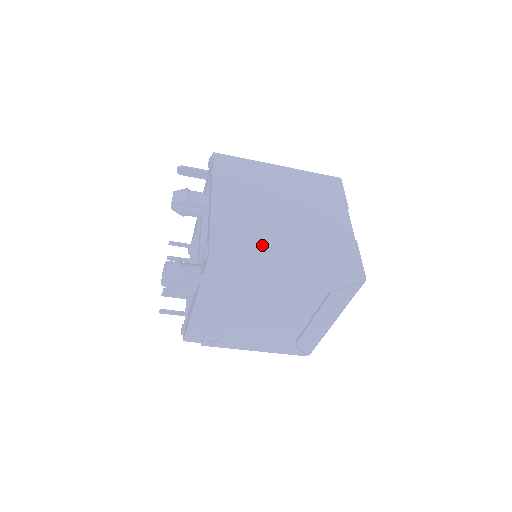
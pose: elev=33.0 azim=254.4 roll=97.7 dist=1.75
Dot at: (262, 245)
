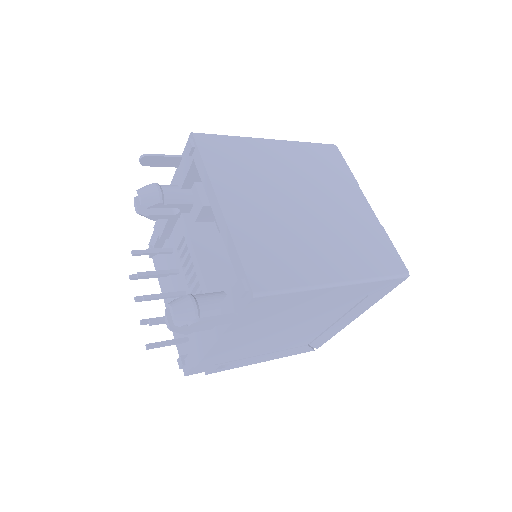
Dot at: (302, 261)
